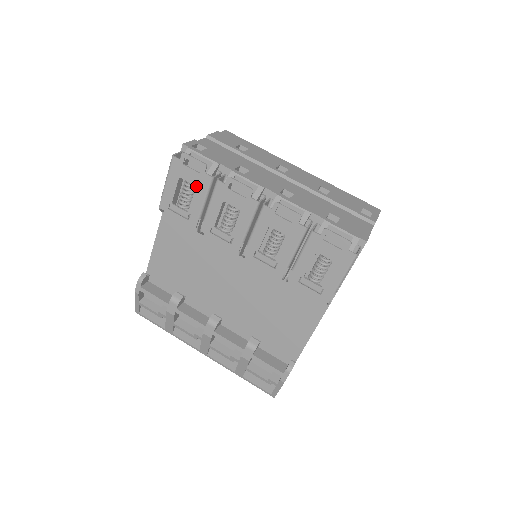
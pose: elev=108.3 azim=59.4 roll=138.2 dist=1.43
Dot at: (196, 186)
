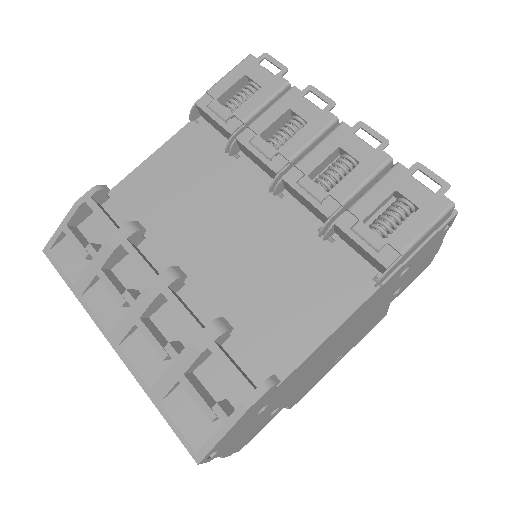
Dot at: (262, 87)
